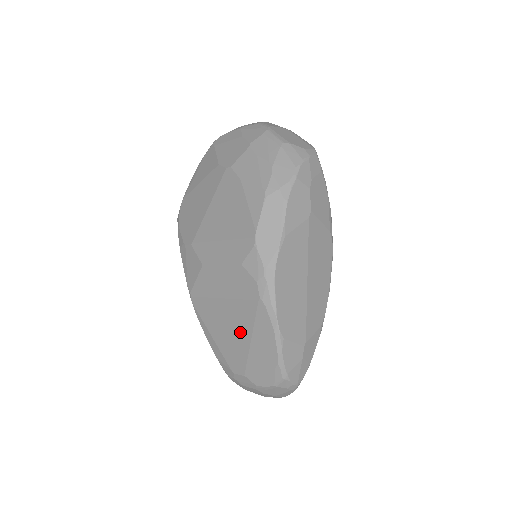
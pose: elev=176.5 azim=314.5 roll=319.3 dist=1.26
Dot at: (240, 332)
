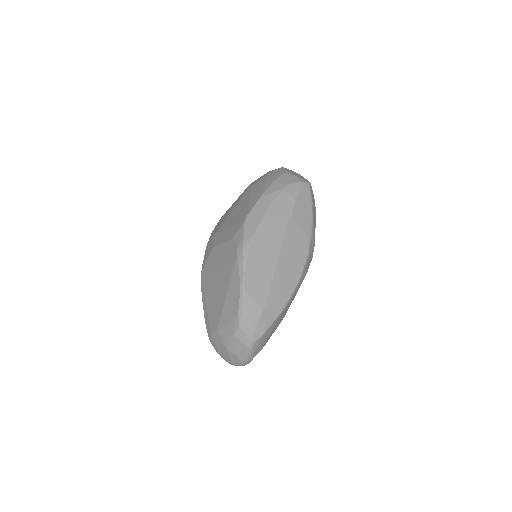
Dot at: (221, 292)
